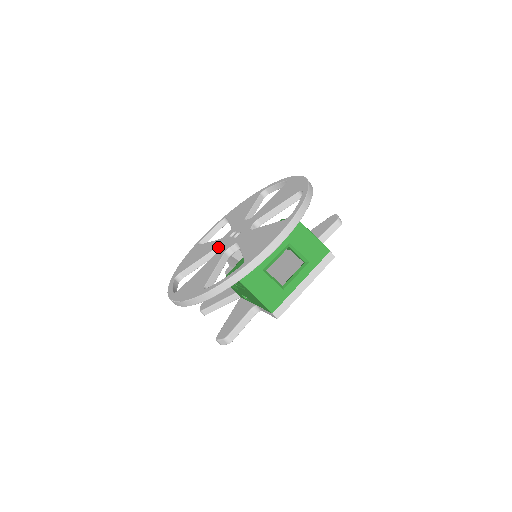
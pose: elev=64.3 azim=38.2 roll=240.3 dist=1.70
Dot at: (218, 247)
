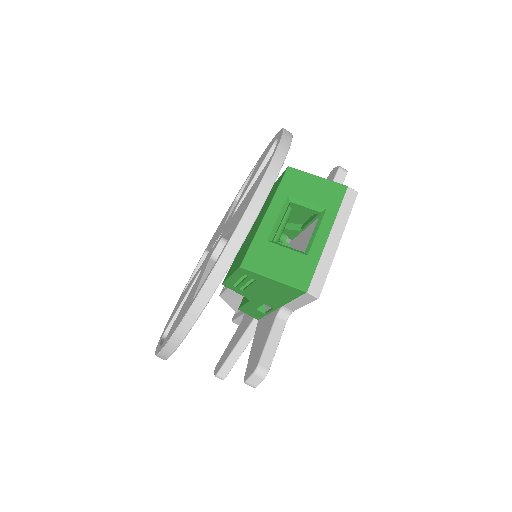
Dot at: (202, 266)
